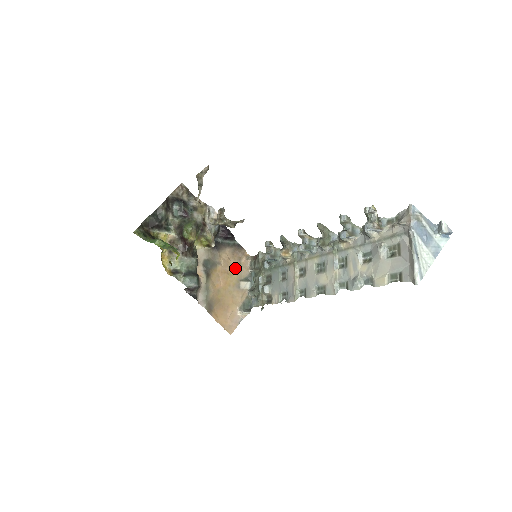
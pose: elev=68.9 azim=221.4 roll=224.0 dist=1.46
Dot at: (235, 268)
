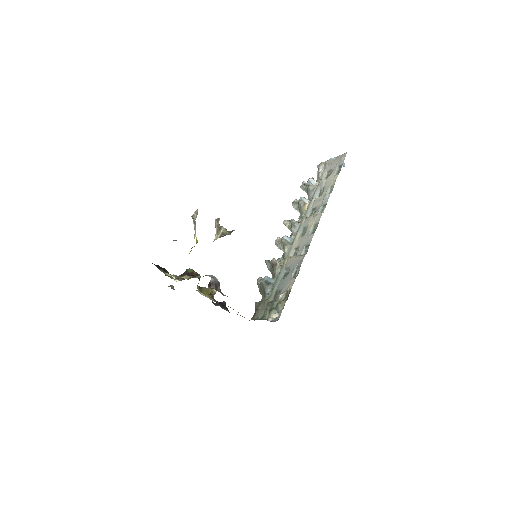
Dot at: occluded
